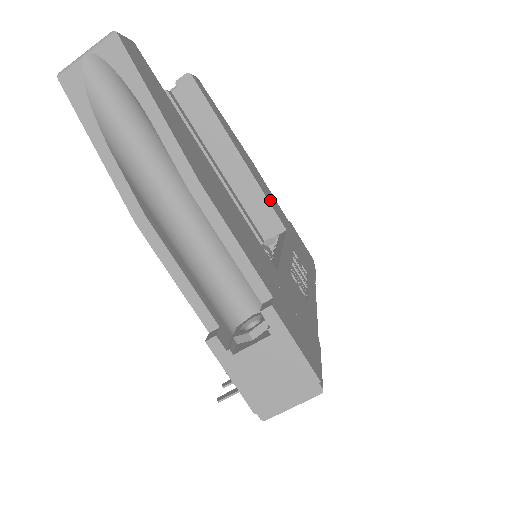
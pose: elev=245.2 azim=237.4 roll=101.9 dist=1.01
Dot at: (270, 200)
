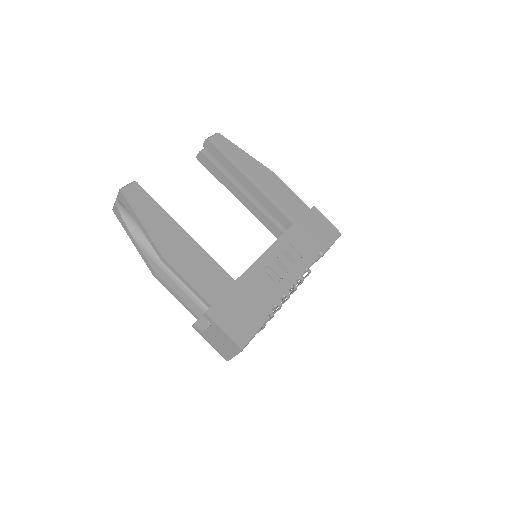
Dot at: (281, 204)
